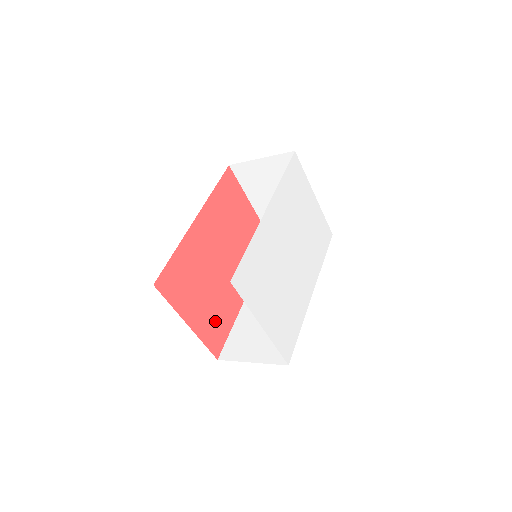
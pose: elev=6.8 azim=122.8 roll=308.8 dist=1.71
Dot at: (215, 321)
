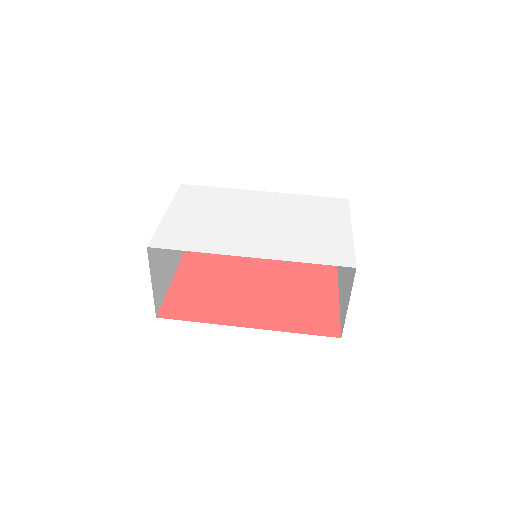
Dot at: (192, 302)
